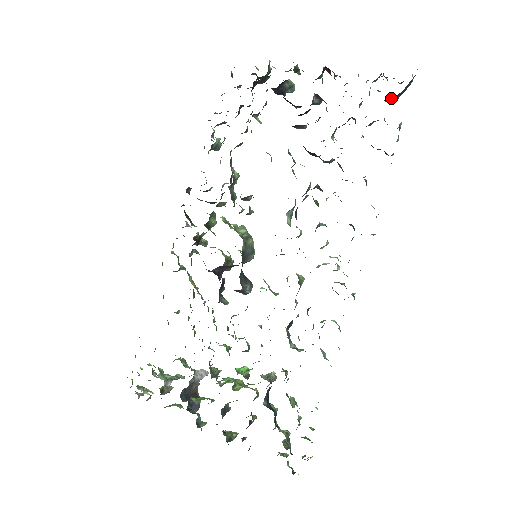
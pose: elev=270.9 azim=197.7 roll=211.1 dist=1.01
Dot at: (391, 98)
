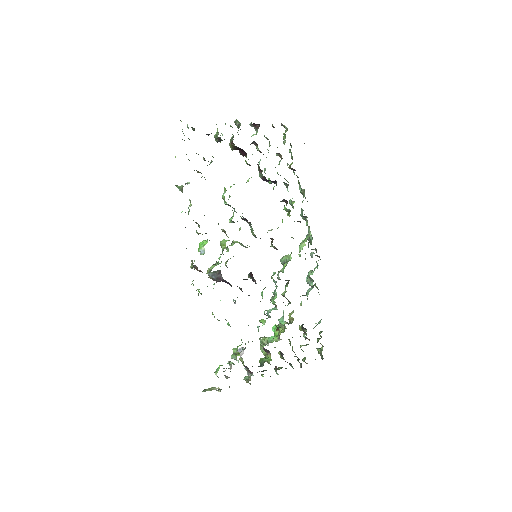
Dot at: occluded
